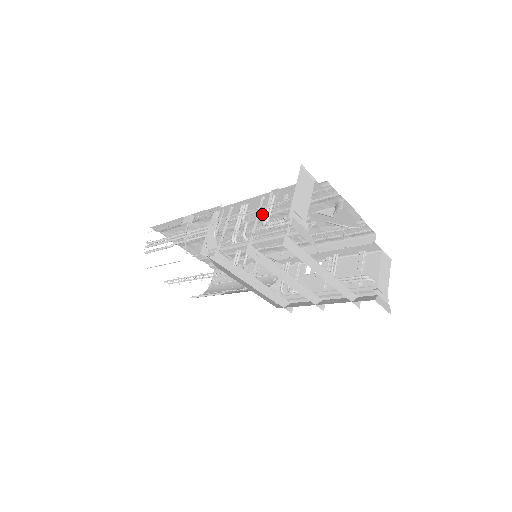
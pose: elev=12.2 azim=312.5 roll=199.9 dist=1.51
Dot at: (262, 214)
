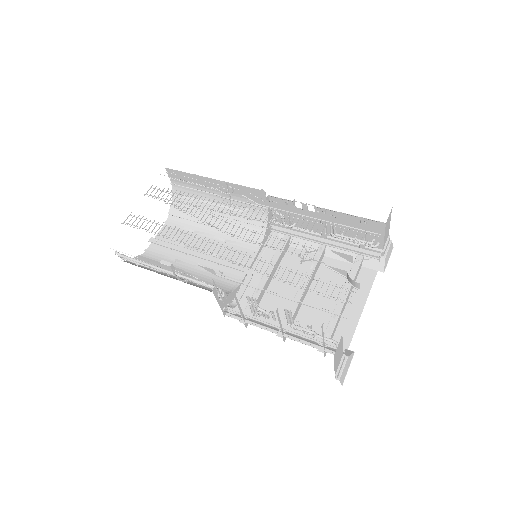
Dot at: occluded
